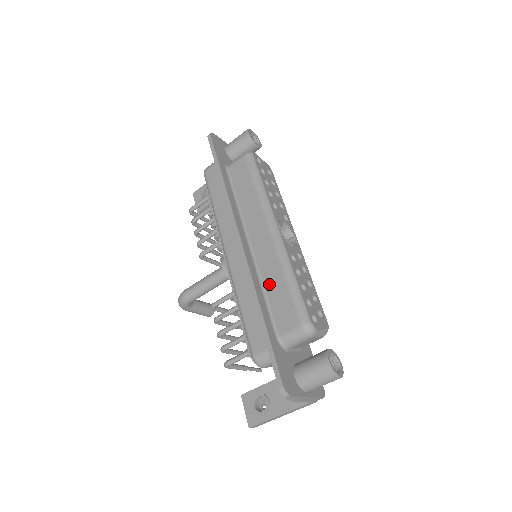
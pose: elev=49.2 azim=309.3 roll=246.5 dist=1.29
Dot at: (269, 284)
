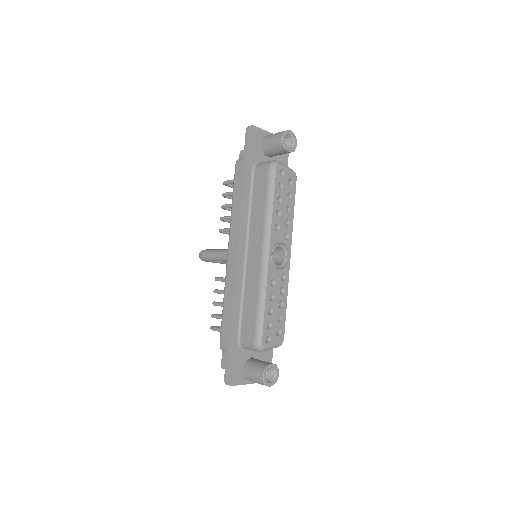
Dot at: (247, 297)
